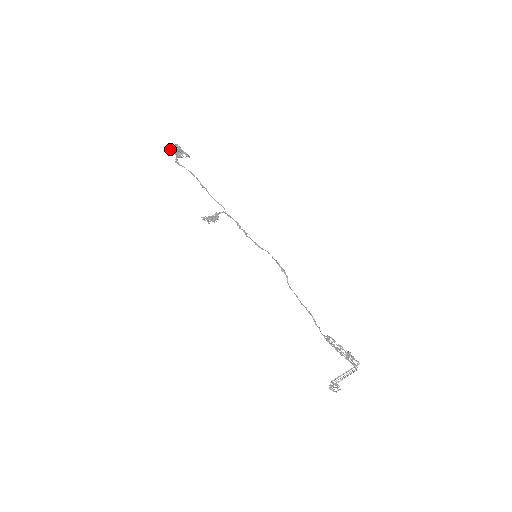
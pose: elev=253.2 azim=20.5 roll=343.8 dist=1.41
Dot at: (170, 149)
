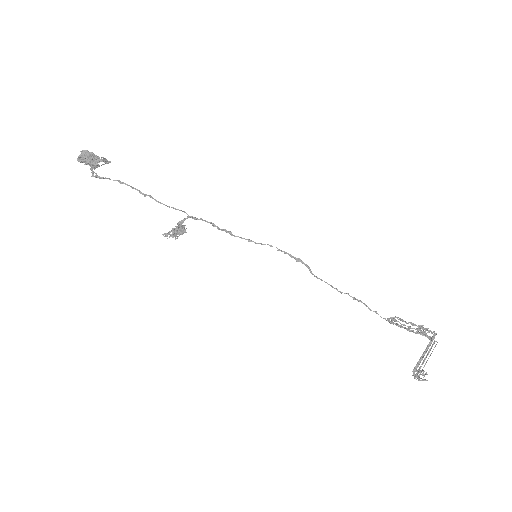
Dot at: (78, 161)
